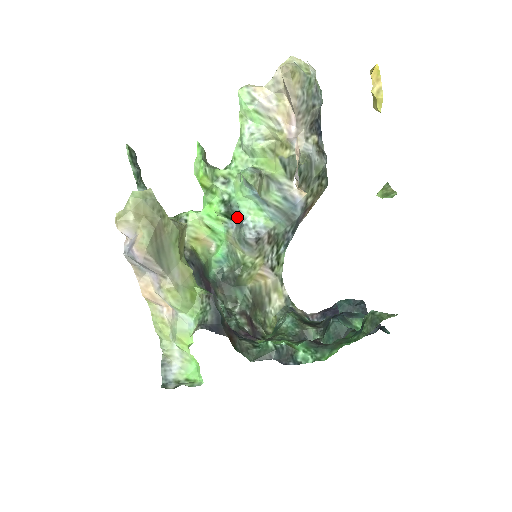
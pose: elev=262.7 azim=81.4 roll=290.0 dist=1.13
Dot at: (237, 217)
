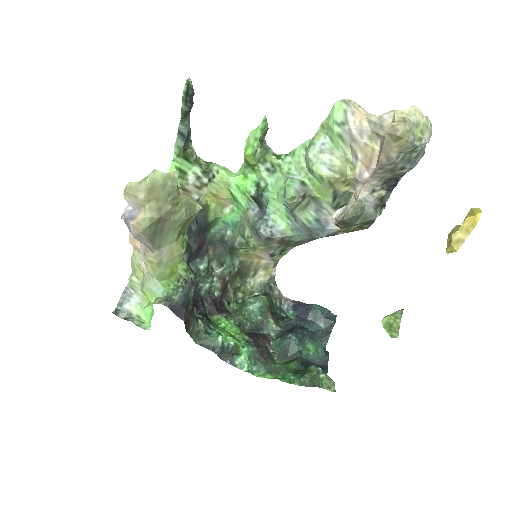
Dot at: (262, 206)
